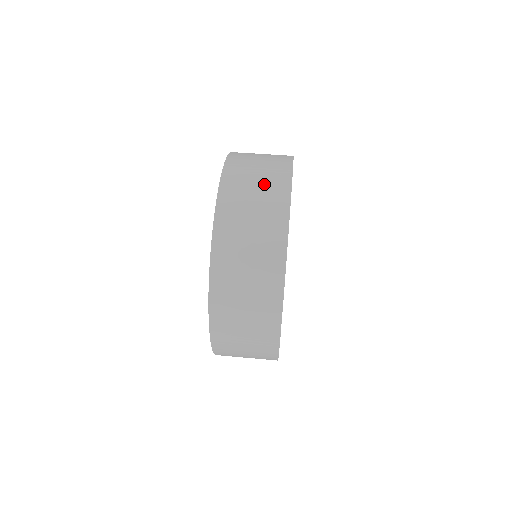
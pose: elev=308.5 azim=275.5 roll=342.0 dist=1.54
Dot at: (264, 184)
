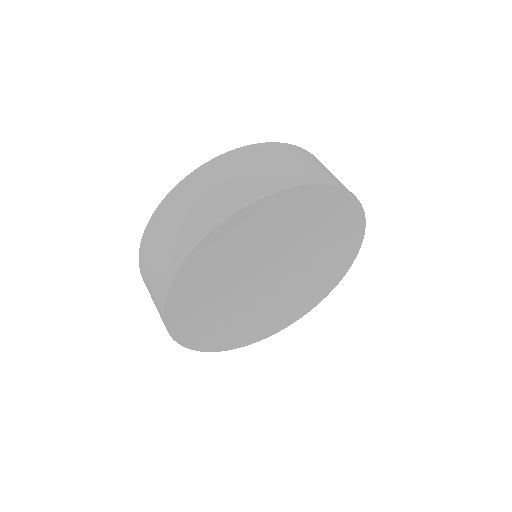
Dot at: (189, 220)
